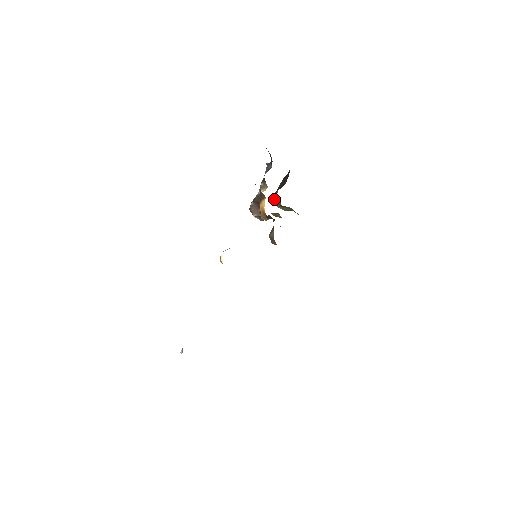
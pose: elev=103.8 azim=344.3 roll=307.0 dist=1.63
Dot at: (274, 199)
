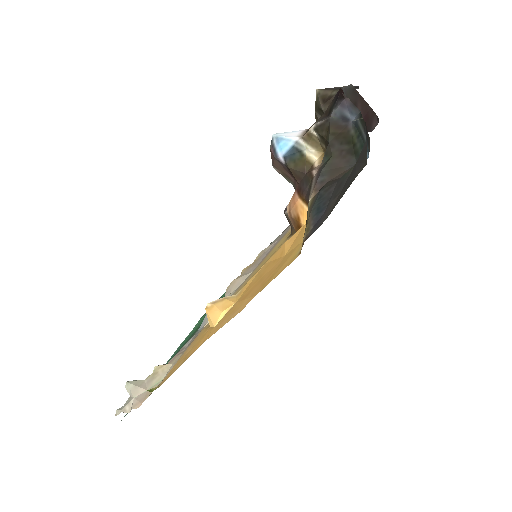
Dot at: (318, 110)
